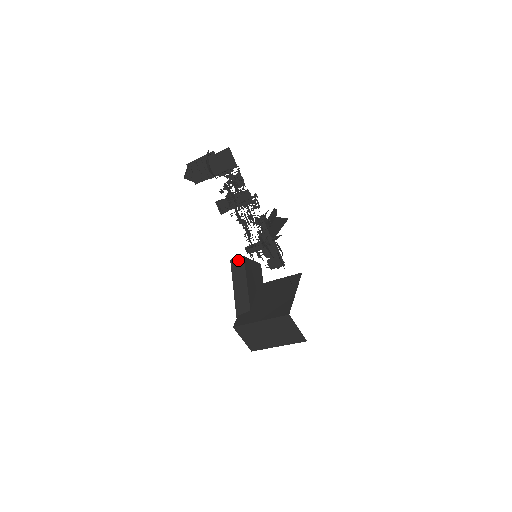
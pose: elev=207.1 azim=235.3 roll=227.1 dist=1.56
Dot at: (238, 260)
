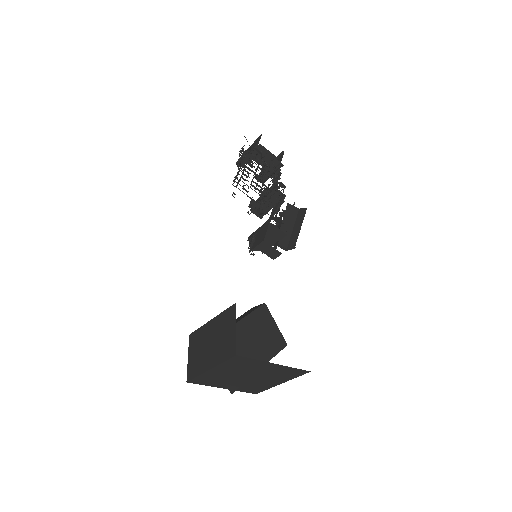
Dot at: occluded
